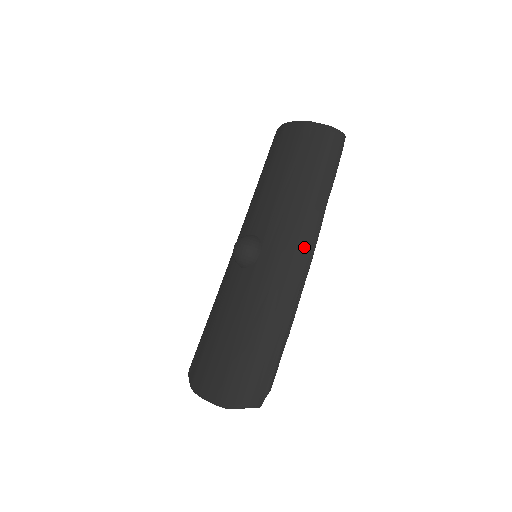
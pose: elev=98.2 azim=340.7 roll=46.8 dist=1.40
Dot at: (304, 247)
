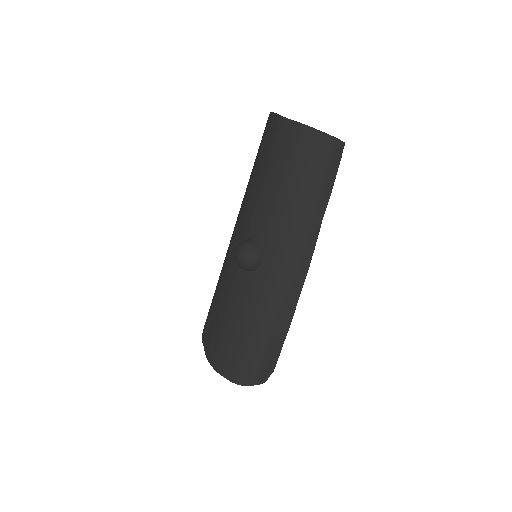
Dot at: (301, 259)
